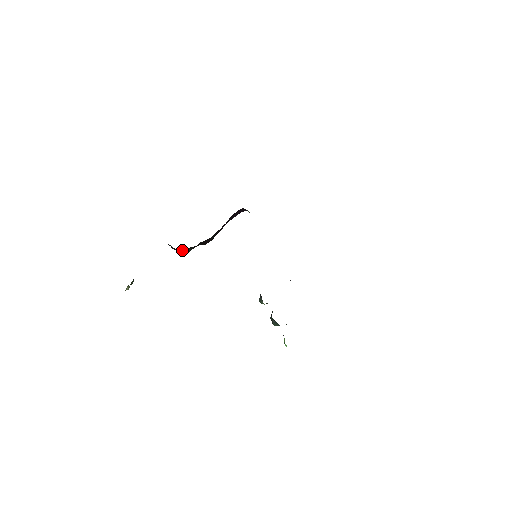
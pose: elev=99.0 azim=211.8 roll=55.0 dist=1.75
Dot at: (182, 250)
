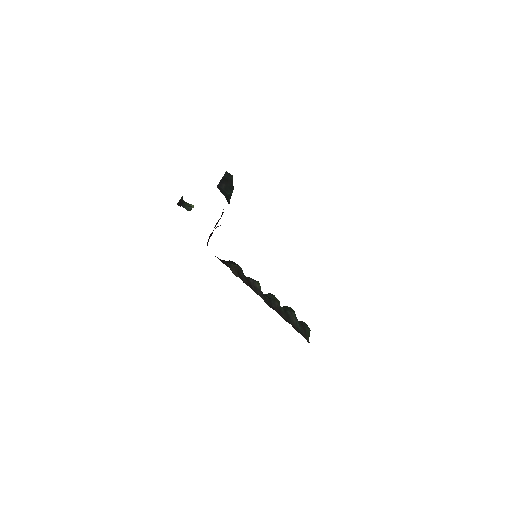
Dot at: occluded
